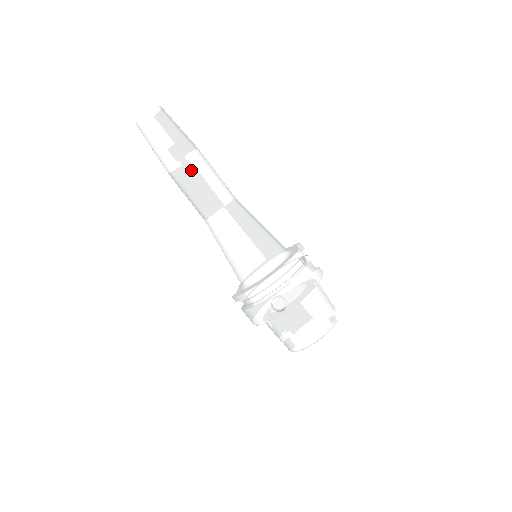
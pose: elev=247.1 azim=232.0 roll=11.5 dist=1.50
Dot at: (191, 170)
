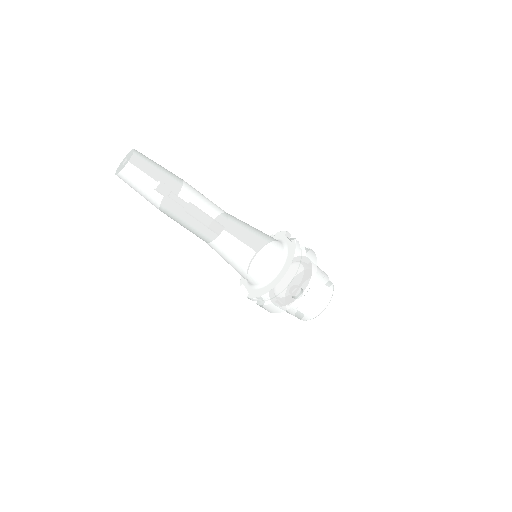
Dot at: (188, 204)
